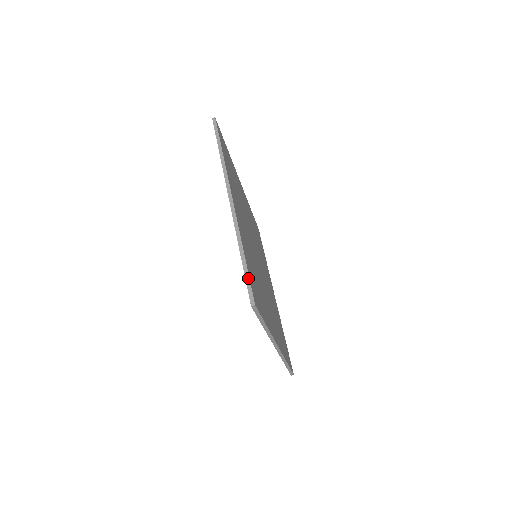
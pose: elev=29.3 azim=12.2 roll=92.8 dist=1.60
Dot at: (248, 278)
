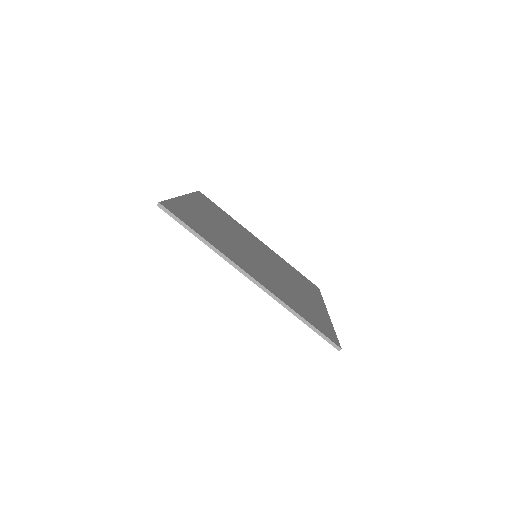
Dot at: occluded
